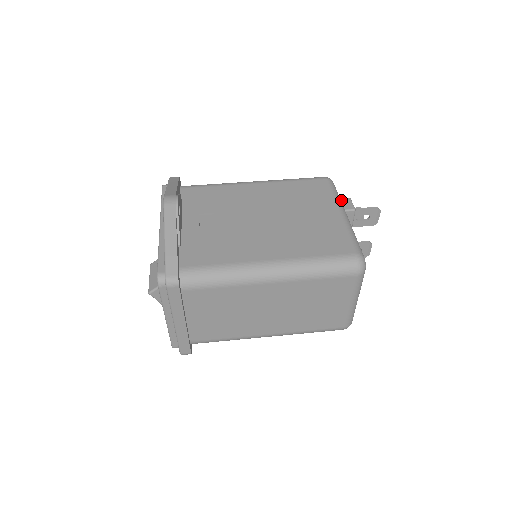
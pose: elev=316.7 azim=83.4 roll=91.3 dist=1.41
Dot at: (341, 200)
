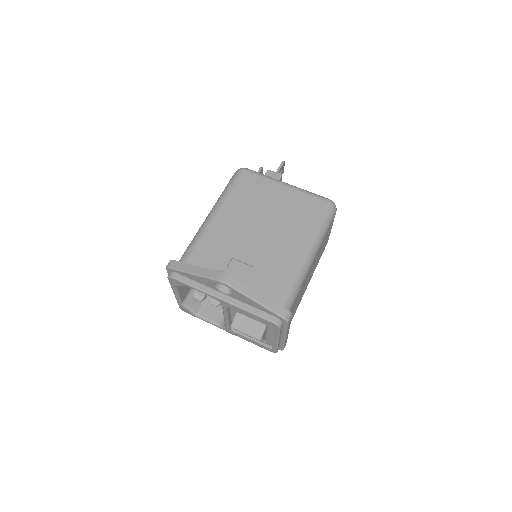
Dot at: (268, 176)
